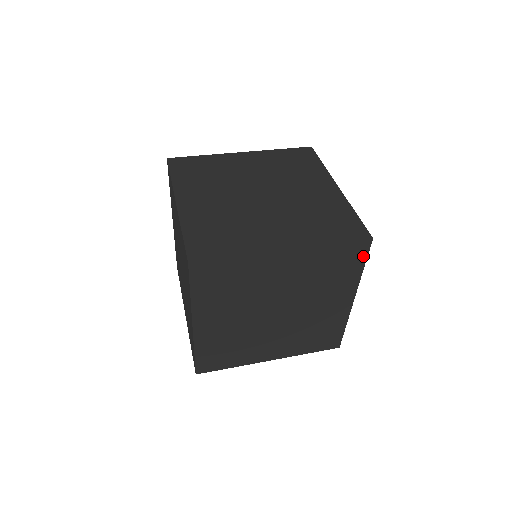
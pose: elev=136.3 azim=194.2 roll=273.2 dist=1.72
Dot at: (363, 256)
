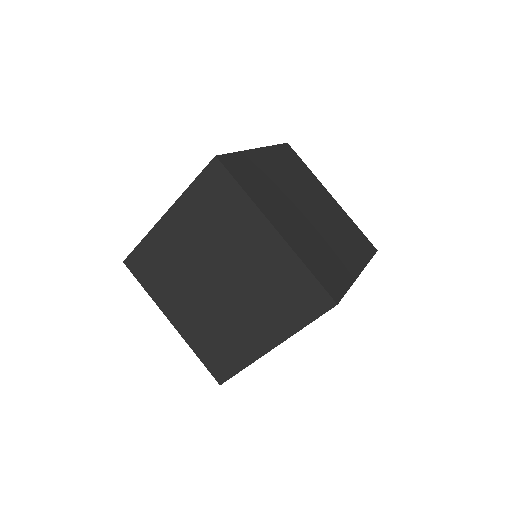
Dot at: occluded
